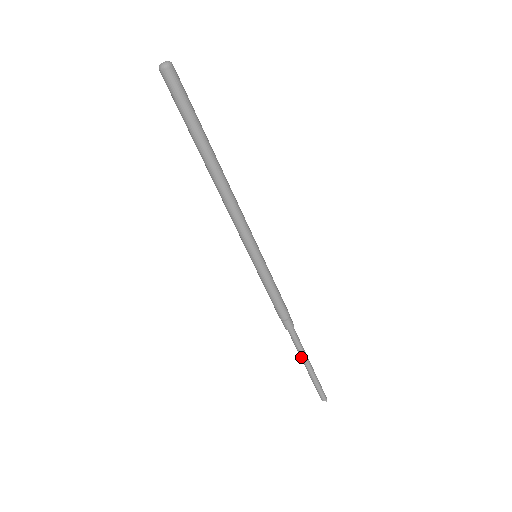
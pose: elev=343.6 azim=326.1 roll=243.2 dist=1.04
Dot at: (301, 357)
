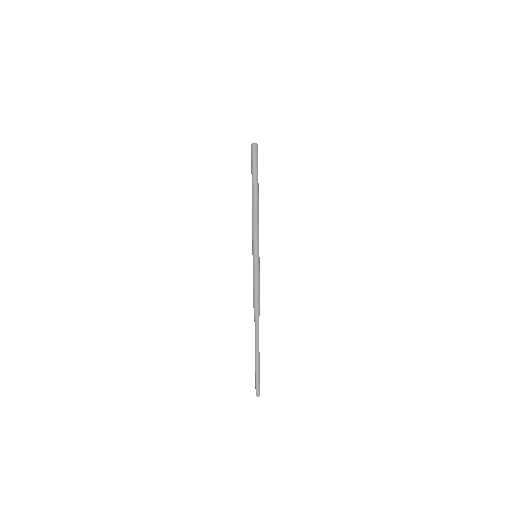
Dot at: (257, 344)
